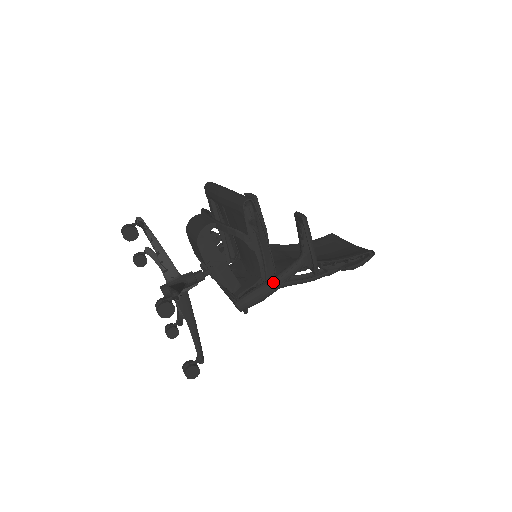
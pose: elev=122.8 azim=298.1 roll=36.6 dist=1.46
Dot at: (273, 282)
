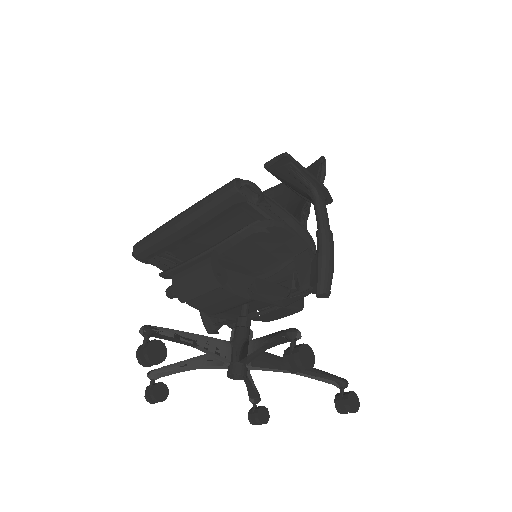
Dot at: (325, 236)
